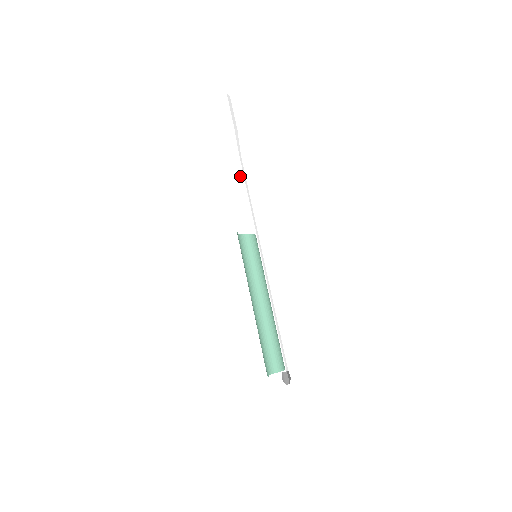
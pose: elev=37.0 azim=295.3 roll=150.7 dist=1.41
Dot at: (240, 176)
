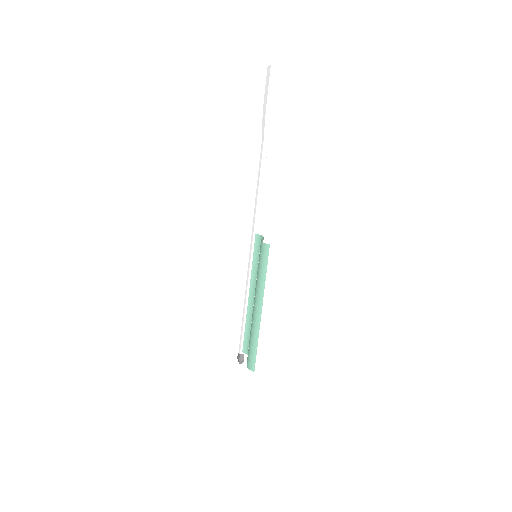
Dot at: (262, 167)
